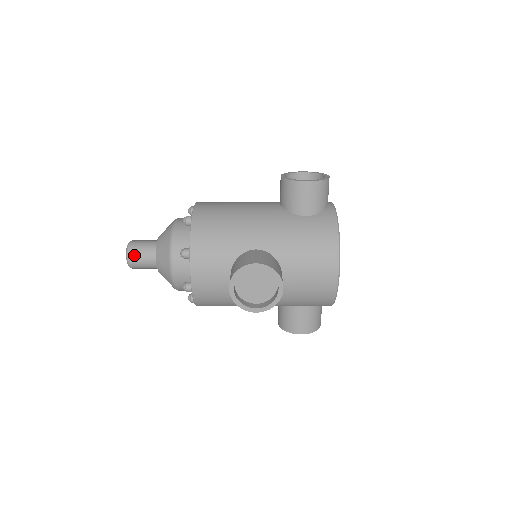
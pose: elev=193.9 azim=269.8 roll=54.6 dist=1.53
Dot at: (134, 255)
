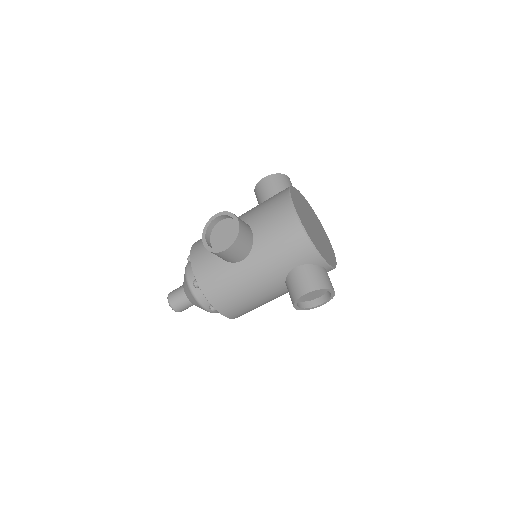
Dot at: (172, 294)
